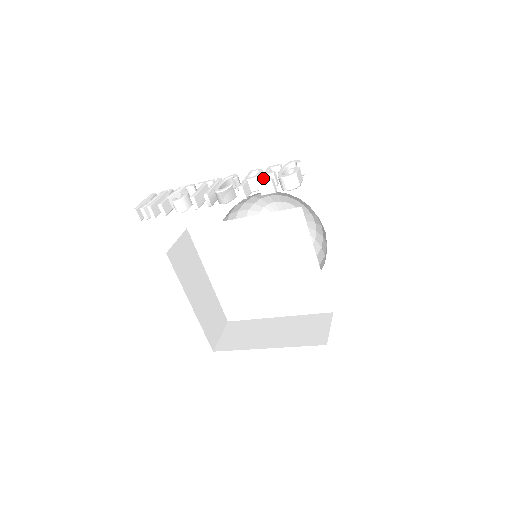
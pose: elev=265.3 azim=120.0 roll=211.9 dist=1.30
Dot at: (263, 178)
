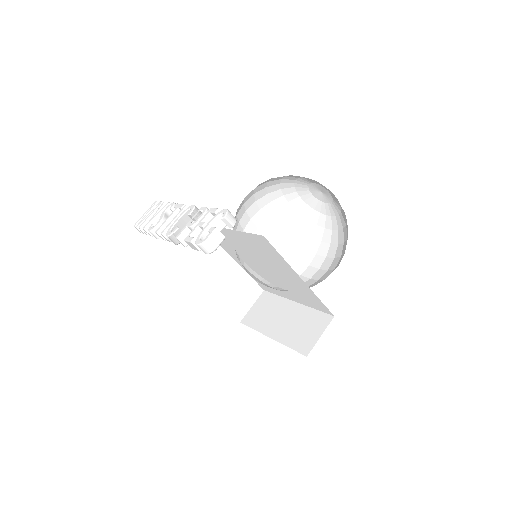
Dot at: (191, 233)
